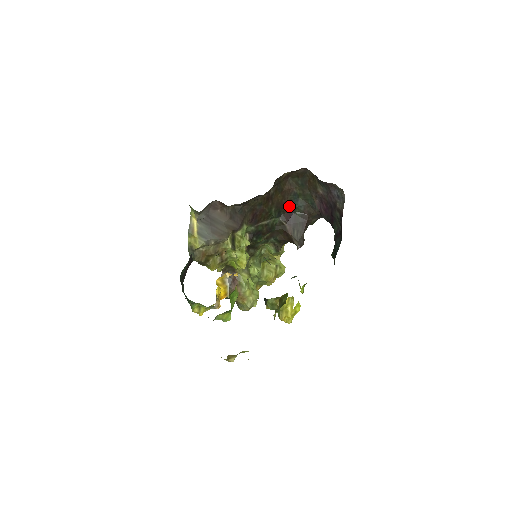
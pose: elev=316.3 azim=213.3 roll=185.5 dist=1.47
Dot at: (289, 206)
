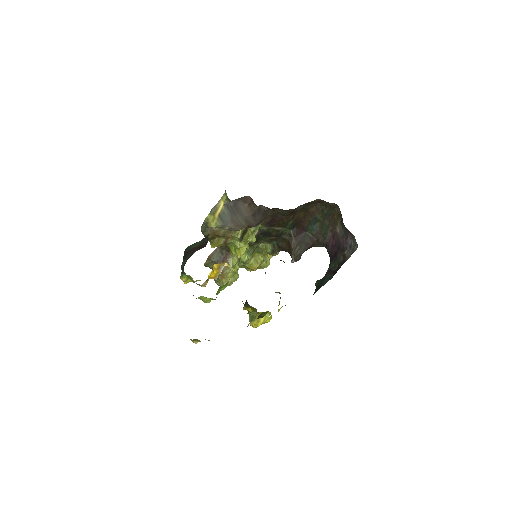
Dot at: (305, 225)
